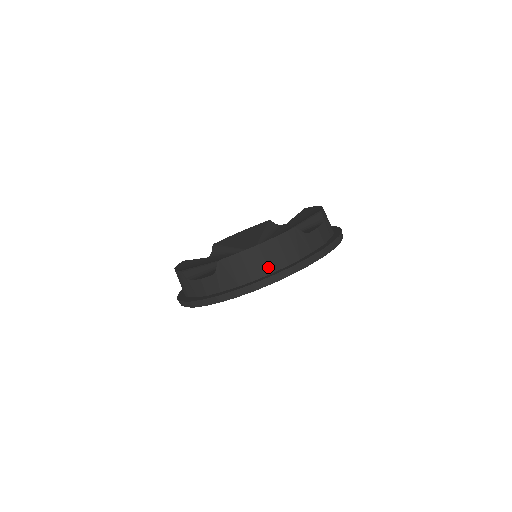
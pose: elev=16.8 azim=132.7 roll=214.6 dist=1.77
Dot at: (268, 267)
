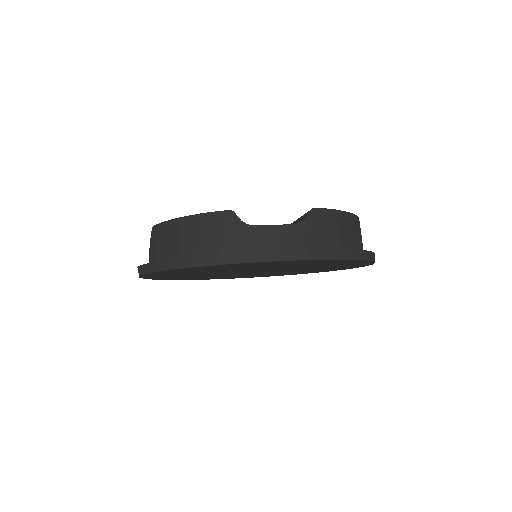
Dot at: (354, 242)
